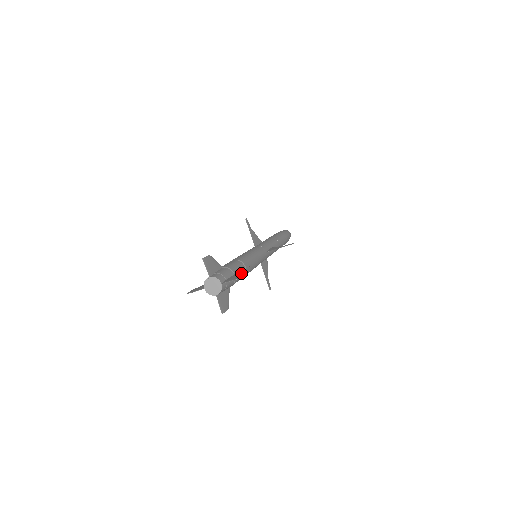
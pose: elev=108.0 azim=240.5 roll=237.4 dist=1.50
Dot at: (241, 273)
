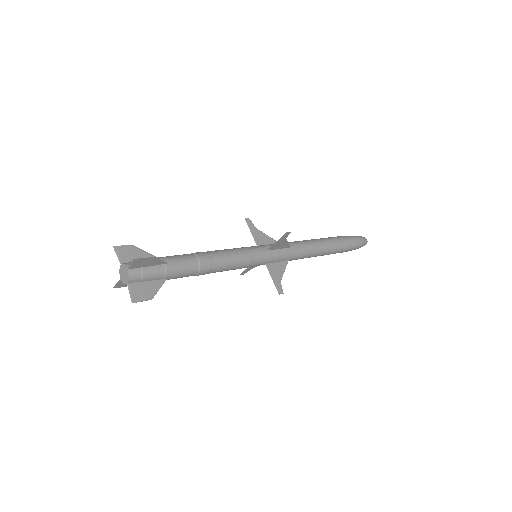
Dot at: (185, 264)
